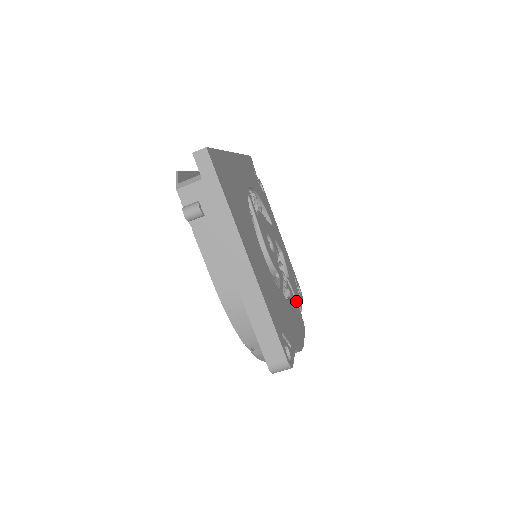
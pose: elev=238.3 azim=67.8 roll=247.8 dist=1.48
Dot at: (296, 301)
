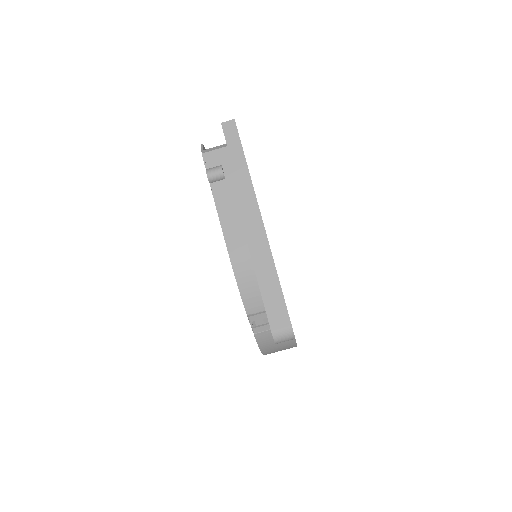
Dot at: occluded
